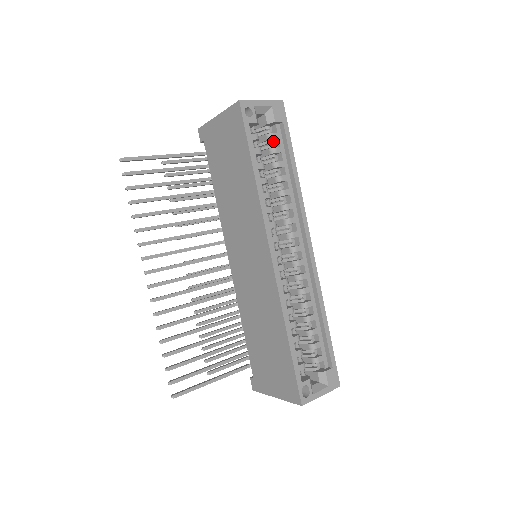
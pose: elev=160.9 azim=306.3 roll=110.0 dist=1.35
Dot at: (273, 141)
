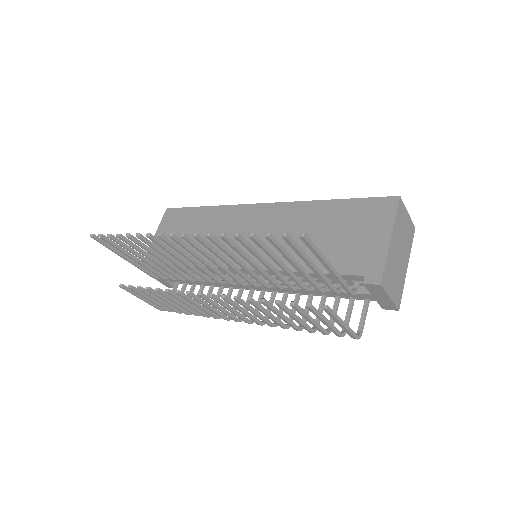
Dot at: occluded
